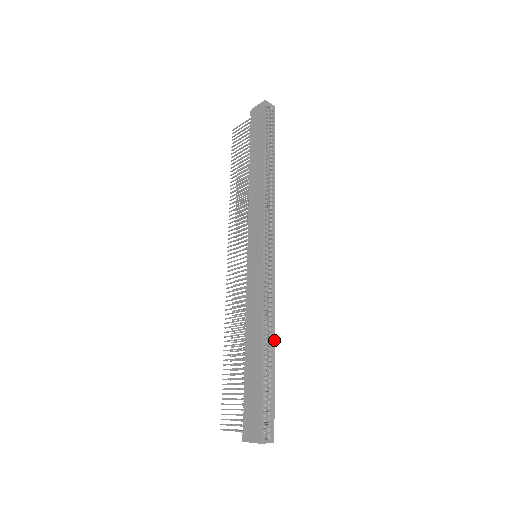
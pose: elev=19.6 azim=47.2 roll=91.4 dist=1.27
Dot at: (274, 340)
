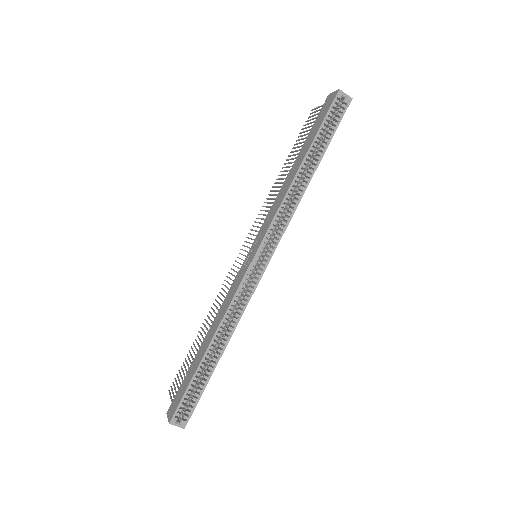
Dot at: (227, 343)
